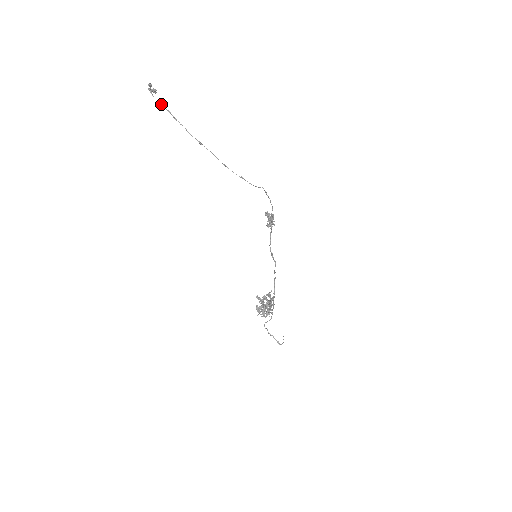
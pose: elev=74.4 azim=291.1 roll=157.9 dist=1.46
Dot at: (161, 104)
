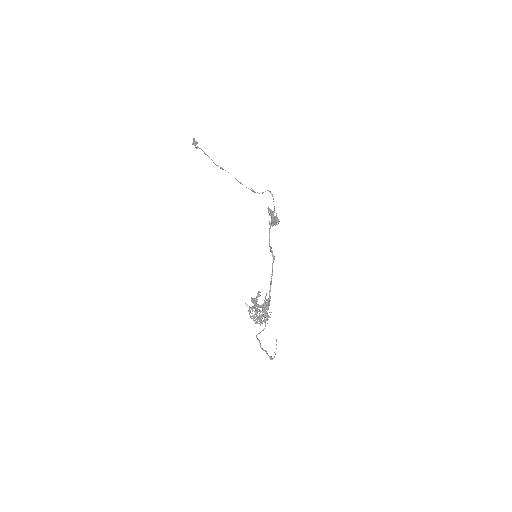
Dot at: (197, 146)
